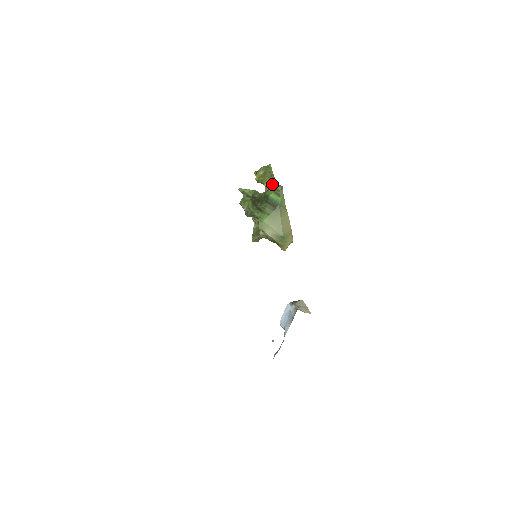
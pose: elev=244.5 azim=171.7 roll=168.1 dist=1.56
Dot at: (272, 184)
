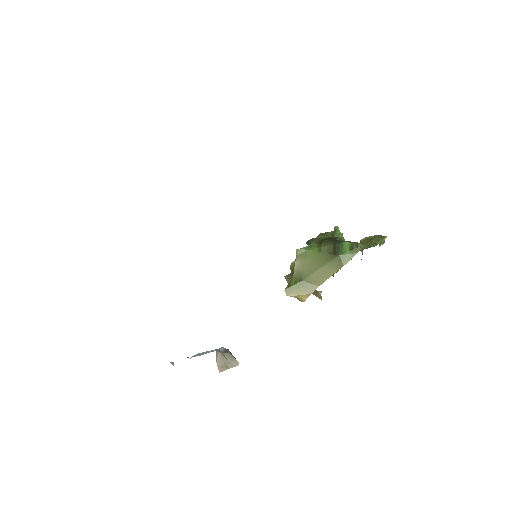
Dot at: occluded
